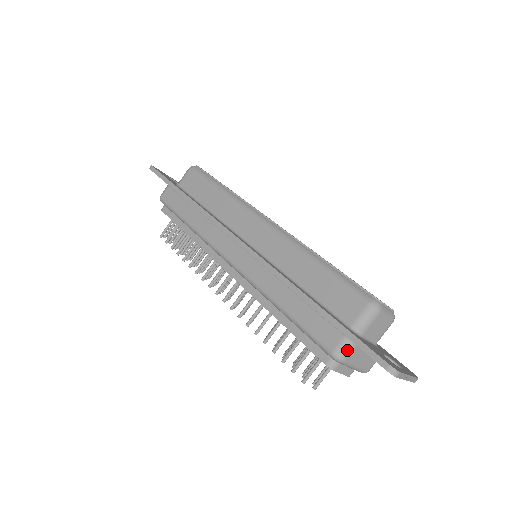
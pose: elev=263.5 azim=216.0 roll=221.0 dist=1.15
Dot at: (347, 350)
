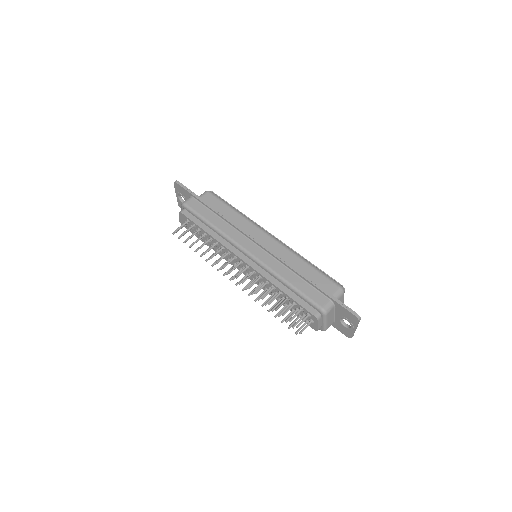
Dot at: (330, 308)
